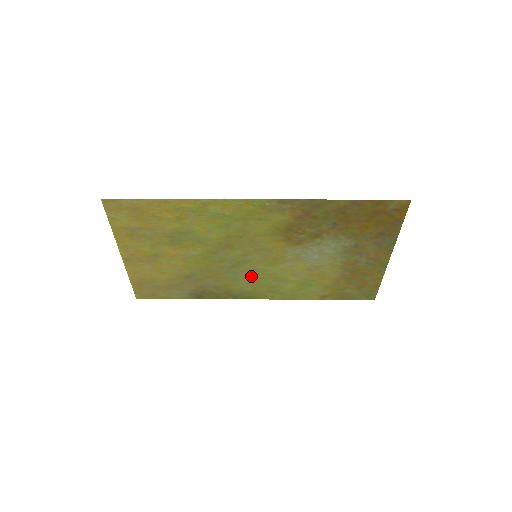
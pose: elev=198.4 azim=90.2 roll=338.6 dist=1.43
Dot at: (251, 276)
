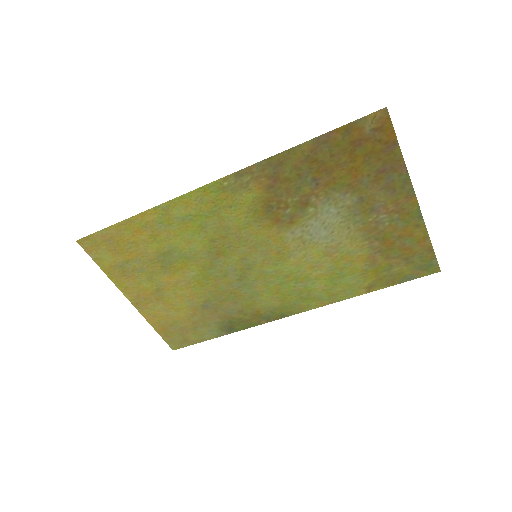
Dot at: (268, 285)
